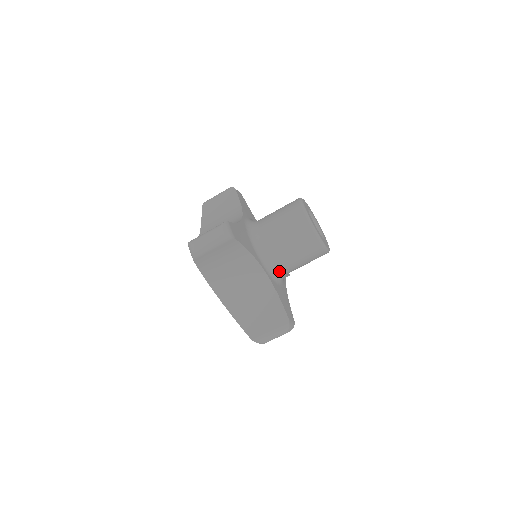
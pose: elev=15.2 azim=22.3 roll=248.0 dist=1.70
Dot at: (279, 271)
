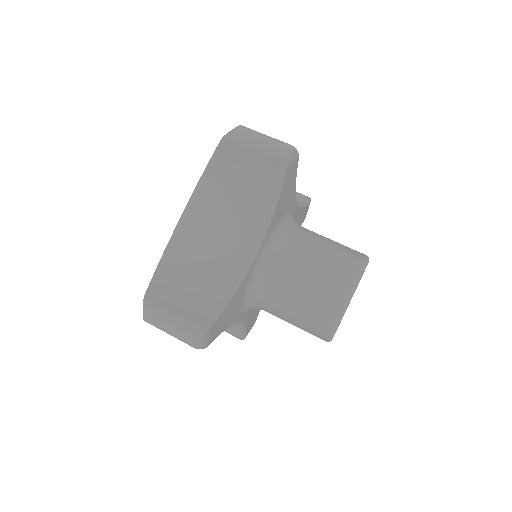
Dot at: occluded
